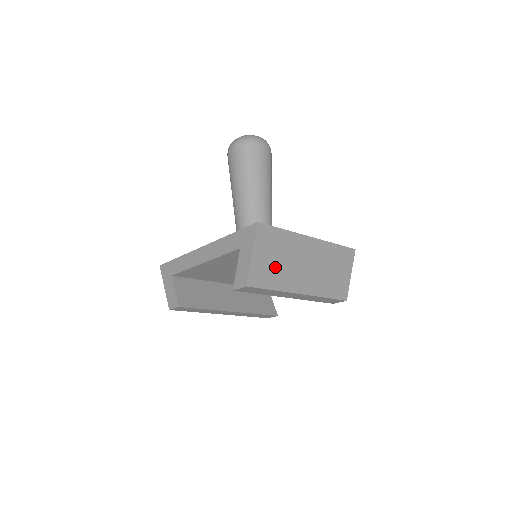
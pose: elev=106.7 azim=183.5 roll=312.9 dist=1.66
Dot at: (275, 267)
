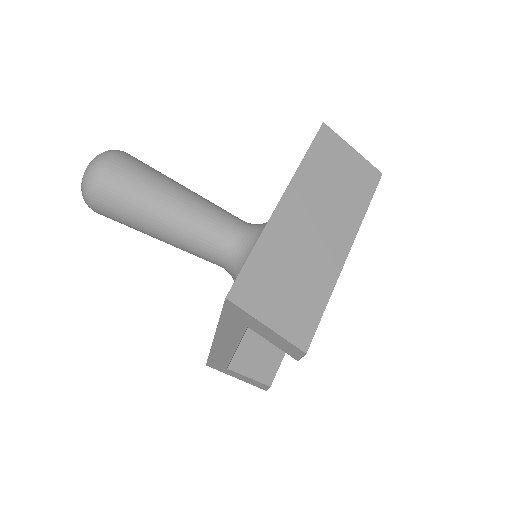
Dot at: (298, 289)
